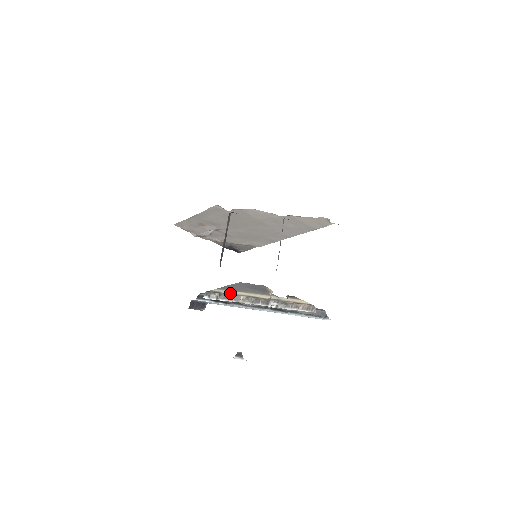
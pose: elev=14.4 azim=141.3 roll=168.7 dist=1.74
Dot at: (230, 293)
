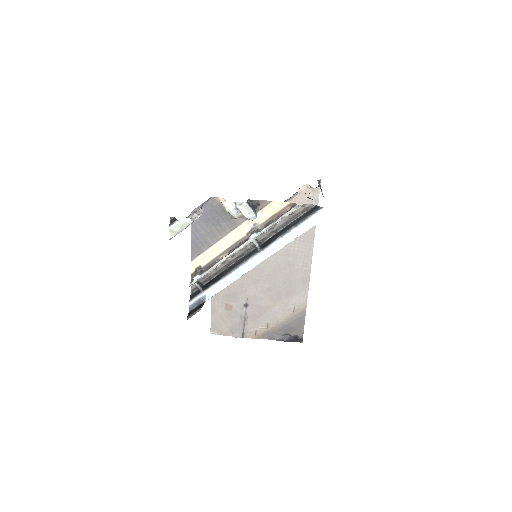
Dot at: (210, 260)
